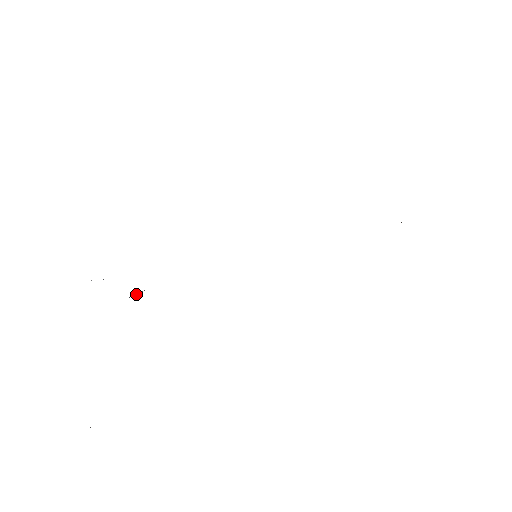
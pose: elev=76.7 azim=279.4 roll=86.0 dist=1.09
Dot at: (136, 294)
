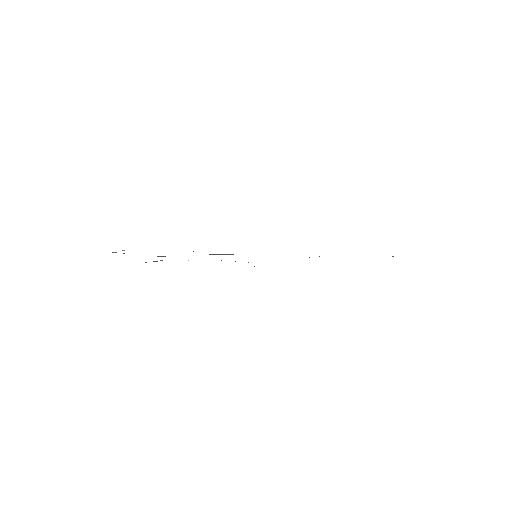
Dot at: (154, 261)
